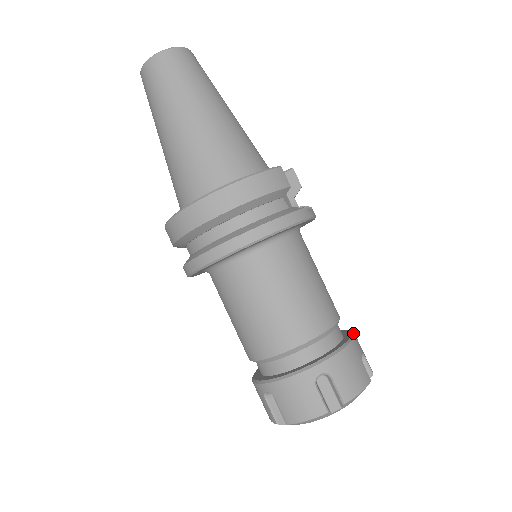
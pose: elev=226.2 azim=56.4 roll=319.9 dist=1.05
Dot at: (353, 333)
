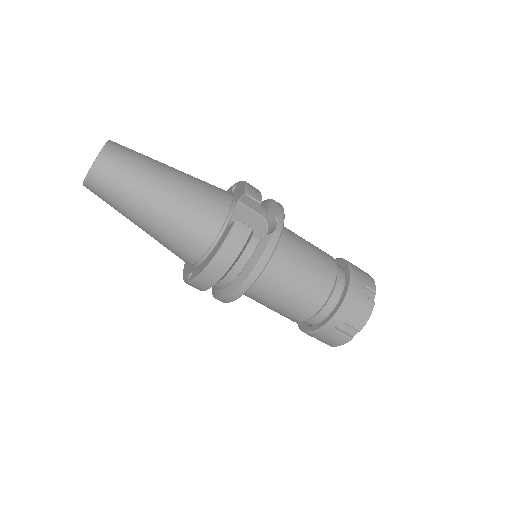
Dot at: (351, 274)
